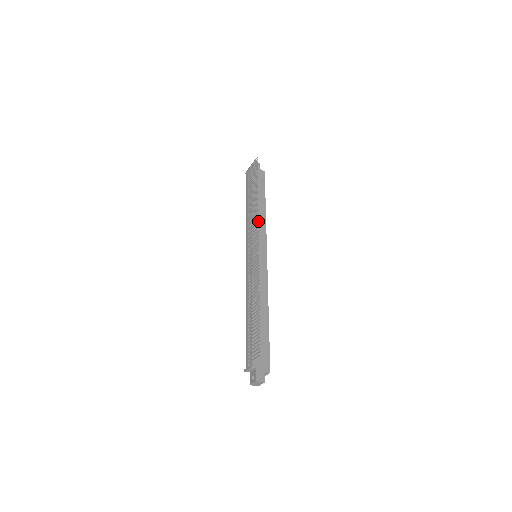
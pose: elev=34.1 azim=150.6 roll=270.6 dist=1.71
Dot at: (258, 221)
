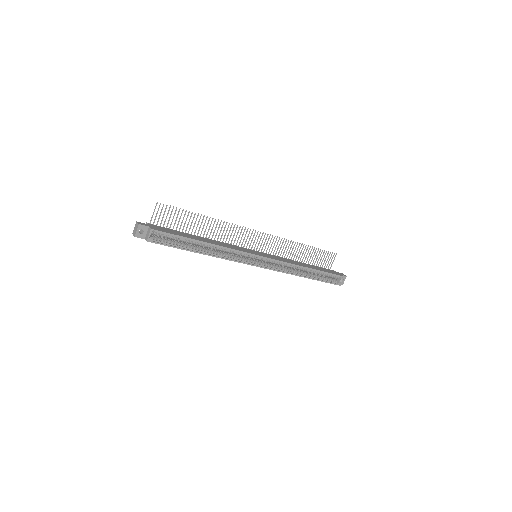
Dot at: (277, 236)
